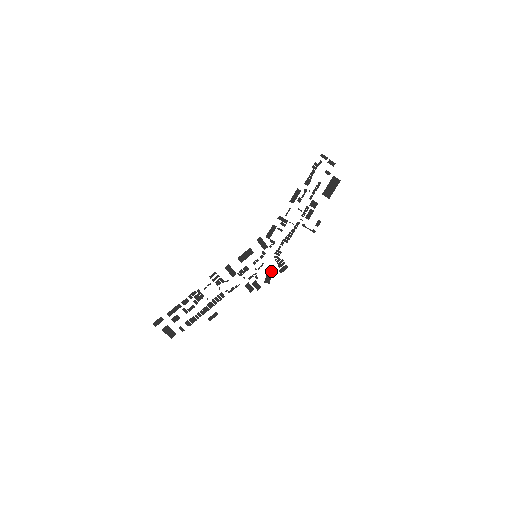
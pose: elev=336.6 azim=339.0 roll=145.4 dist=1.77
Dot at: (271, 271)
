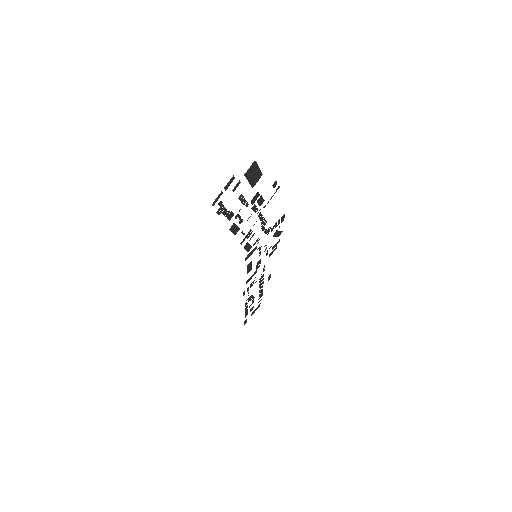
Dot at: (276, 233)
